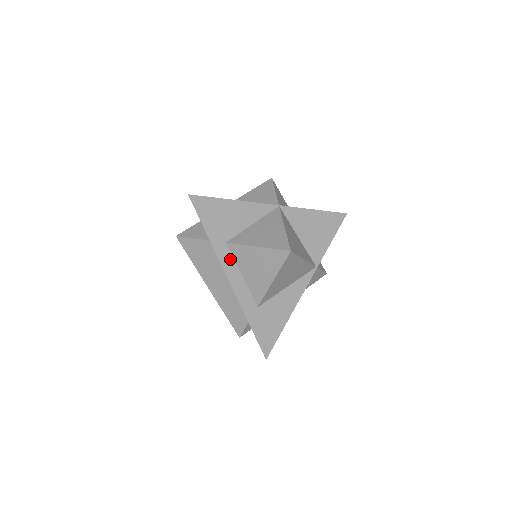
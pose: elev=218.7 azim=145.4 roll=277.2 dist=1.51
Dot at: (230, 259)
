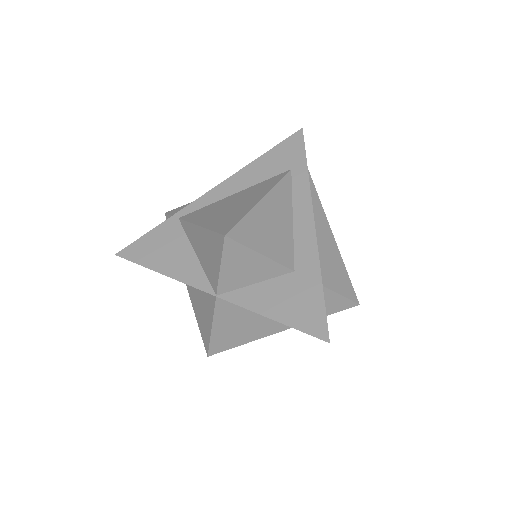
Dot at: occluded
